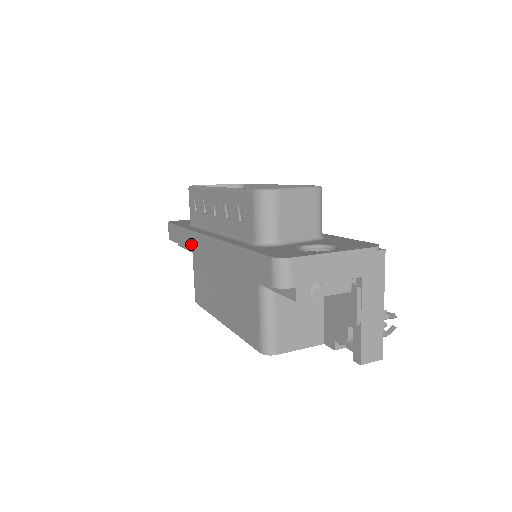
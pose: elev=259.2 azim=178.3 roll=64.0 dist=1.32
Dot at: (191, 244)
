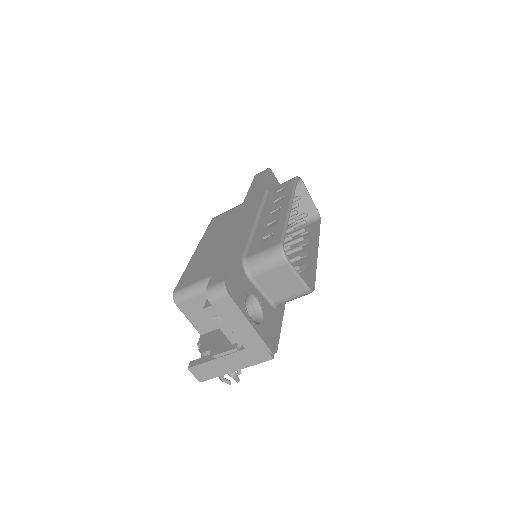
Dot at: (247, 200)
